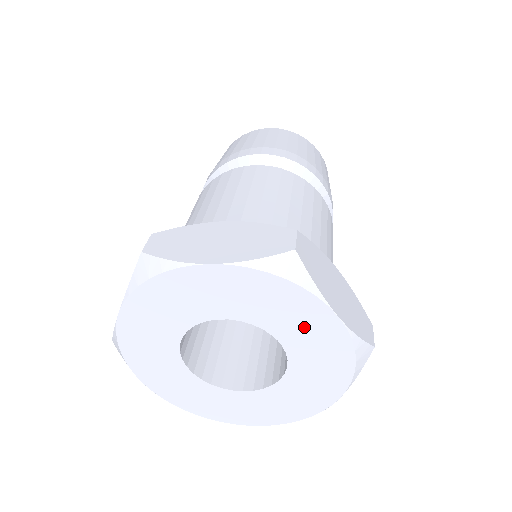
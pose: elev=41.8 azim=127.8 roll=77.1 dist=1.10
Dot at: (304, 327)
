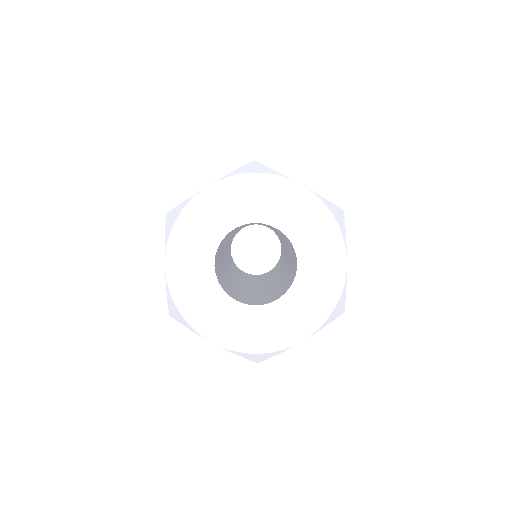
Dot at: (321, 261)
